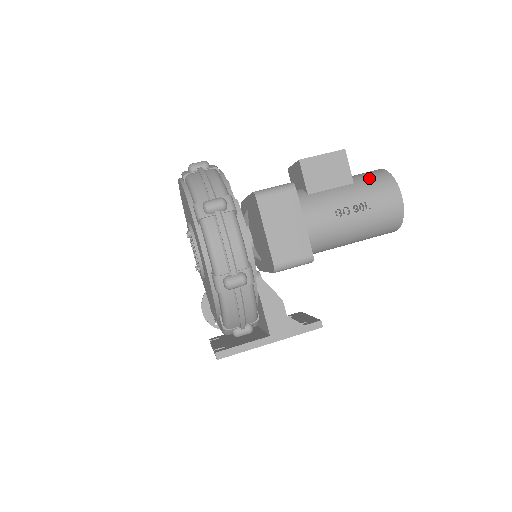
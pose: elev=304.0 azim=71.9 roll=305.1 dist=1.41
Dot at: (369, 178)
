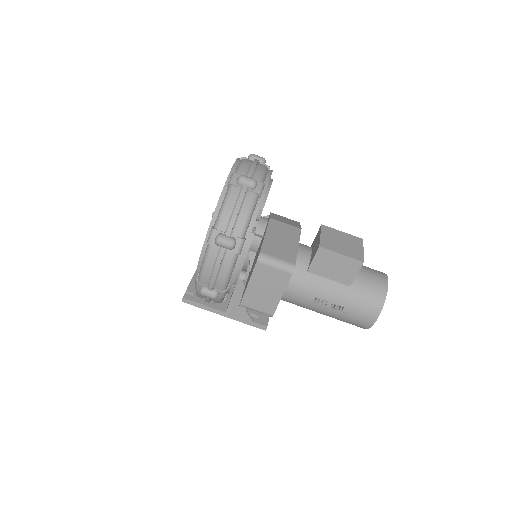
Dot at: (366, 290)
